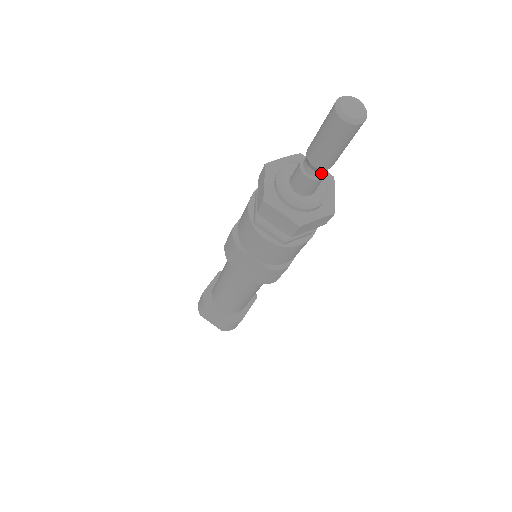
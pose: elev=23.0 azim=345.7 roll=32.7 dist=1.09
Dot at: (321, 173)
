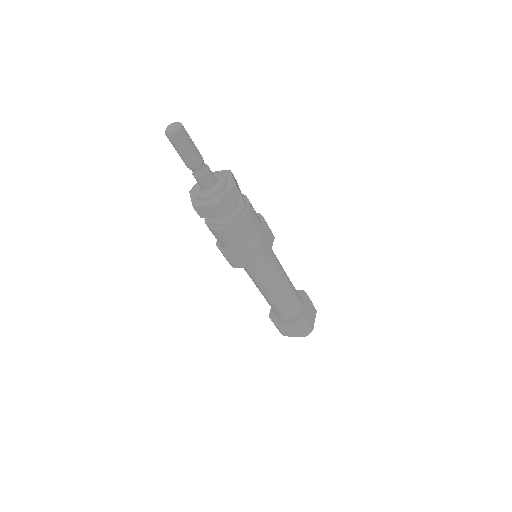
Dot at: (202, 170)
